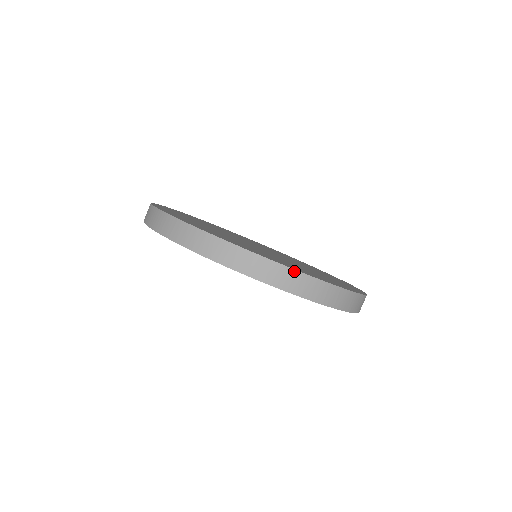
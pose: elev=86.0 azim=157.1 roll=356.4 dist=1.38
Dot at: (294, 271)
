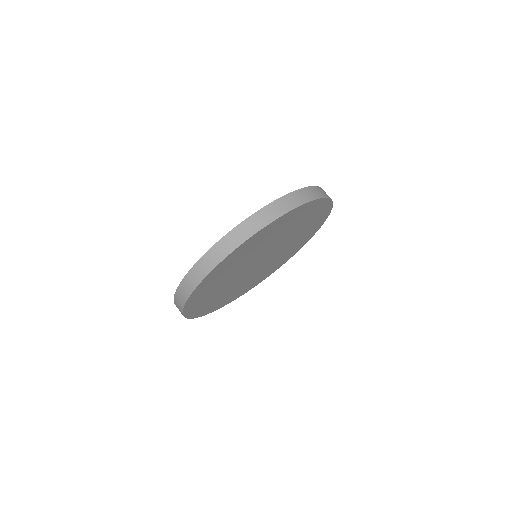
Dot at: (228, 234)
